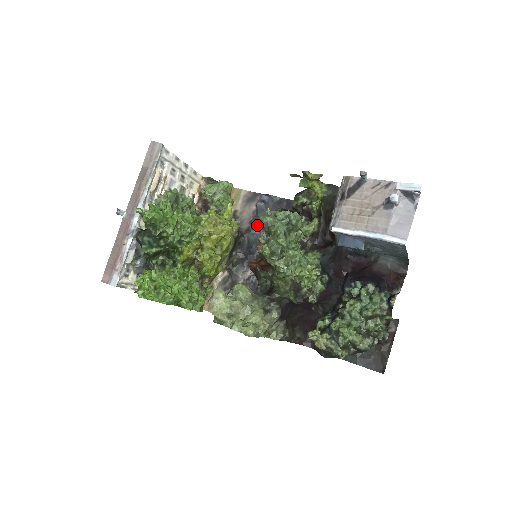
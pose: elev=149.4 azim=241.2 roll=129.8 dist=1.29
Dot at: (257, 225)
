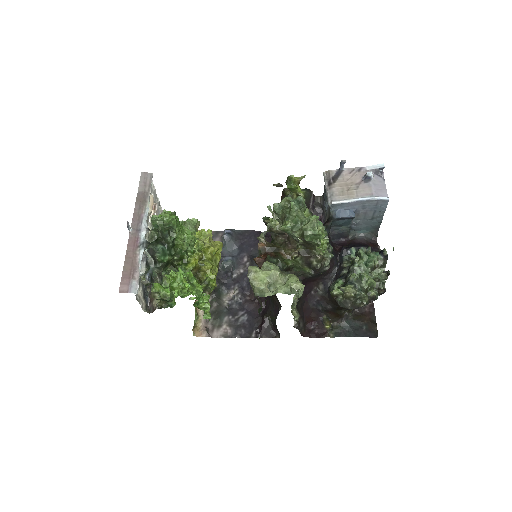
Dot at: (226, 255)
